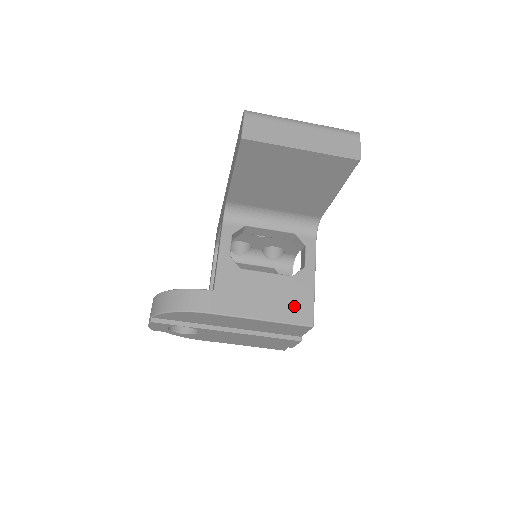
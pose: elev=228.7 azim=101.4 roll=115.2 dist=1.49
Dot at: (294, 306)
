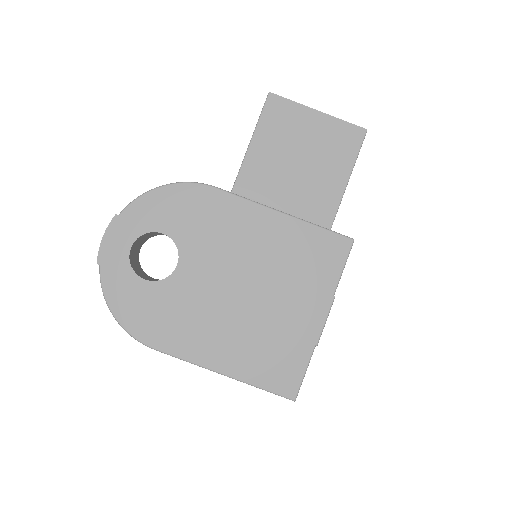
Dot at: occluded
